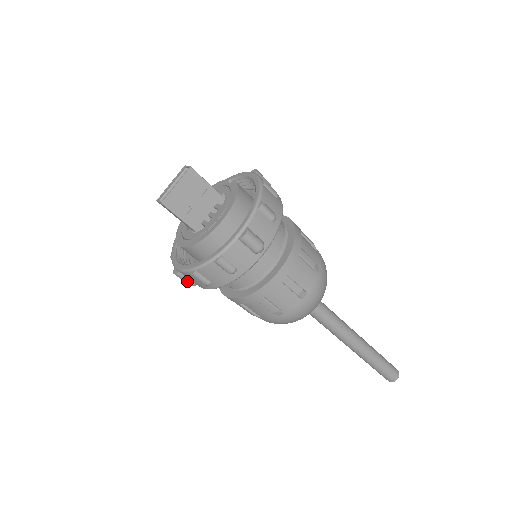
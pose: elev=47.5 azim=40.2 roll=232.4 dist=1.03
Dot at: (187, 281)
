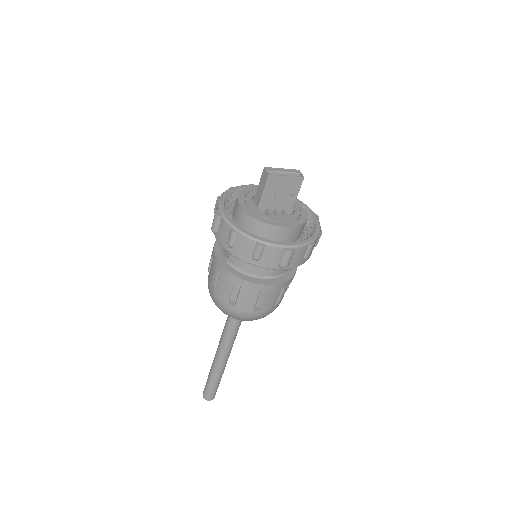
Dot at: (216, 226)
